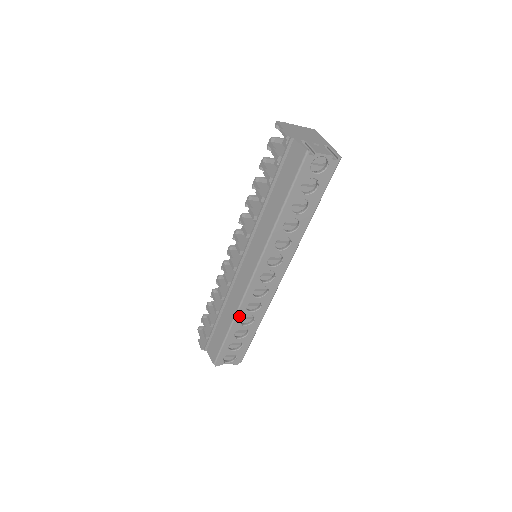
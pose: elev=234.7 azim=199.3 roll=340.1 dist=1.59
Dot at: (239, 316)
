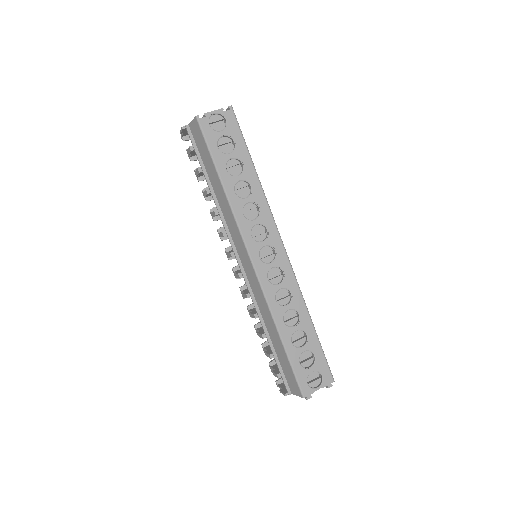
Dot at: (277, 317)
